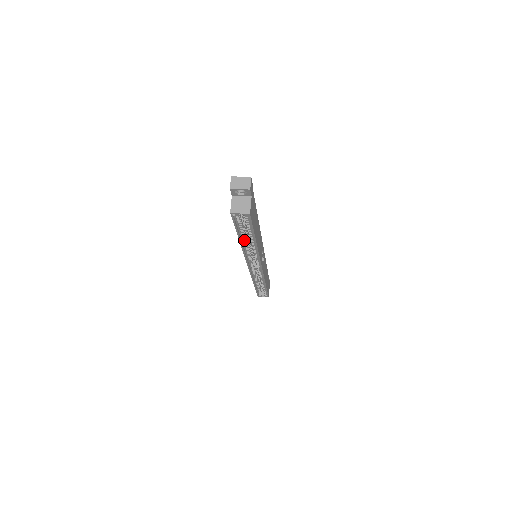
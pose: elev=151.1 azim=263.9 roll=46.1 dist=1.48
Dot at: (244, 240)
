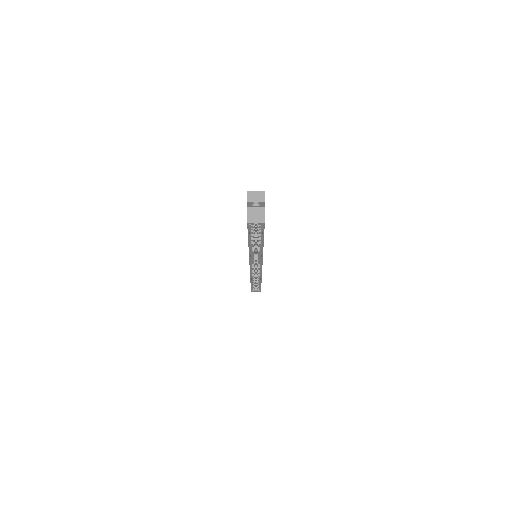
Dot at: (252, 244)
